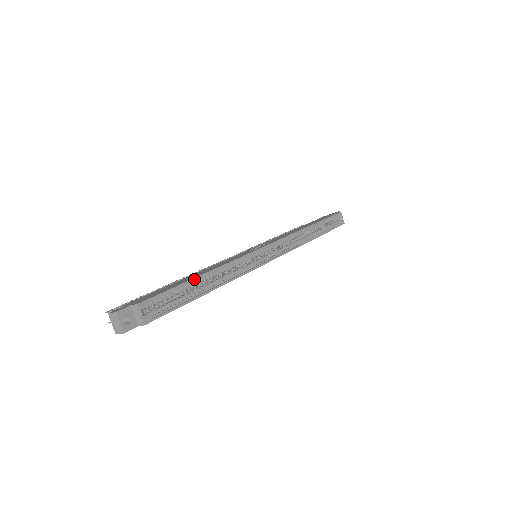
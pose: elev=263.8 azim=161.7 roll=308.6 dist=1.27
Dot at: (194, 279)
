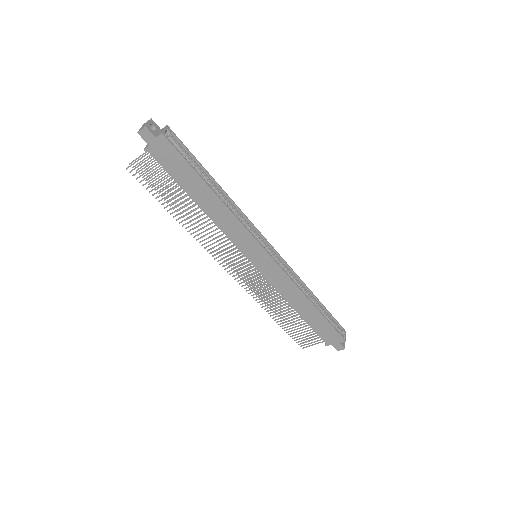
Dot at: (208, 173)
